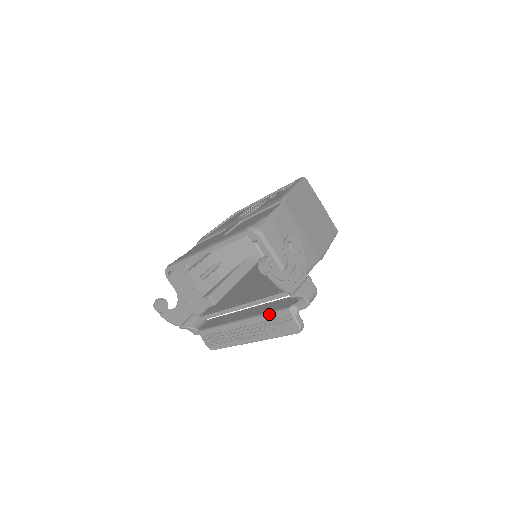
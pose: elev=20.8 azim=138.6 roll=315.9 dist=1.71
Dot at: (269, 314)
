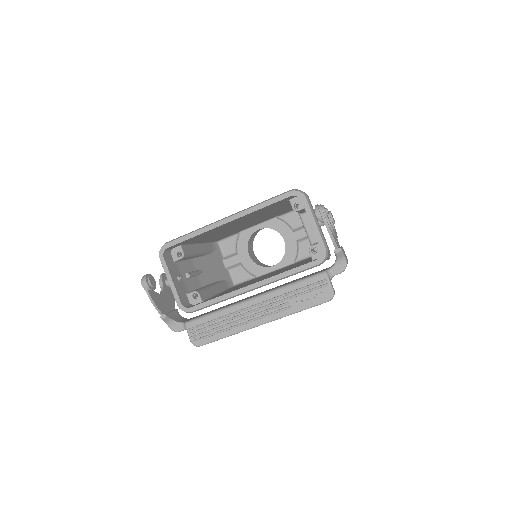
Dot at: (297, 282)
